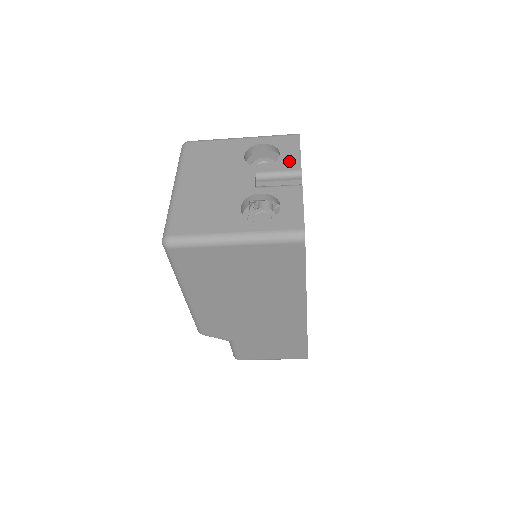
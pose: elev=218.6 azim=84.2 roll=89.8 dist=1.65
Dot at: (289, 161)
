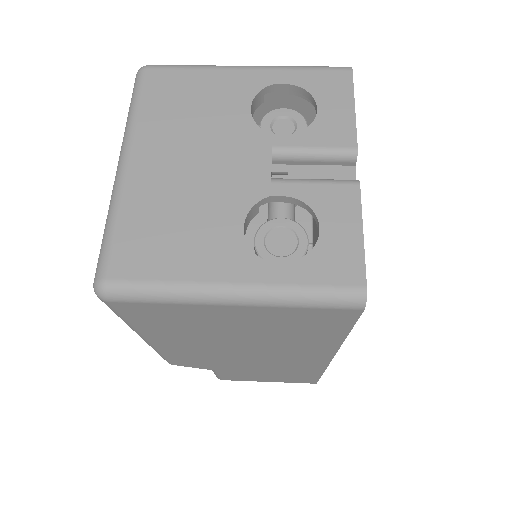
Dot at: (334, 126)
